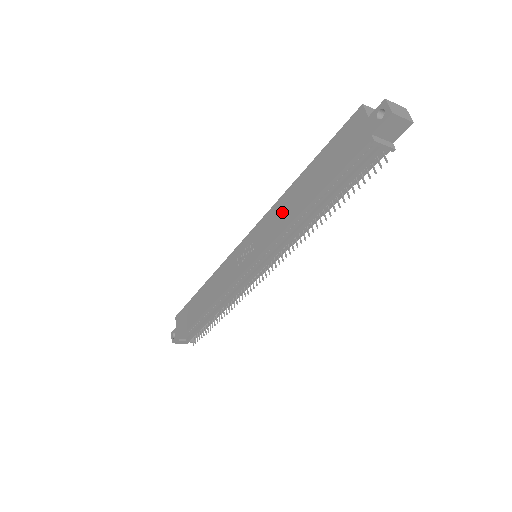
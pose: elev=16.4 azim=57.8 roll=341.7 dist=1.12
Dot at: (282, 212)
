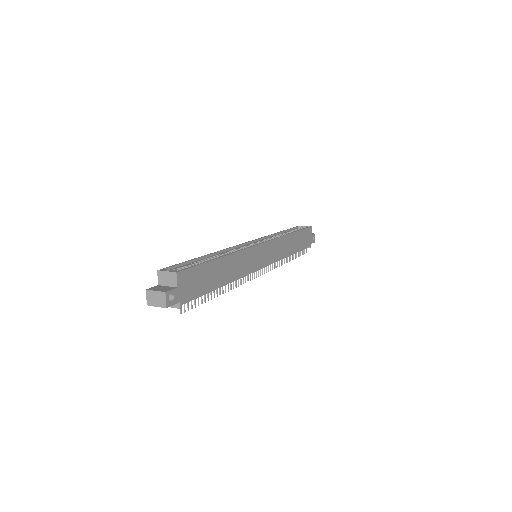
Dot at: occluded
